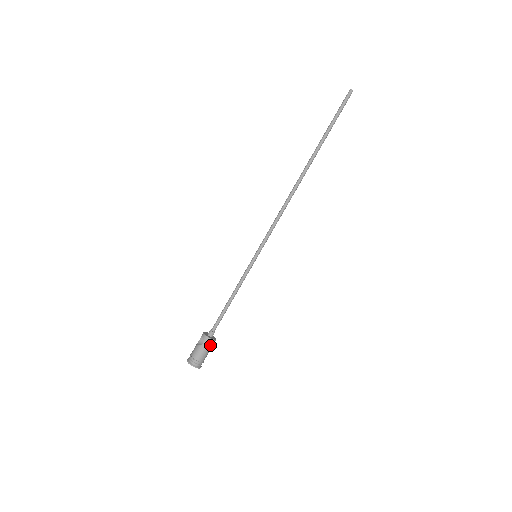
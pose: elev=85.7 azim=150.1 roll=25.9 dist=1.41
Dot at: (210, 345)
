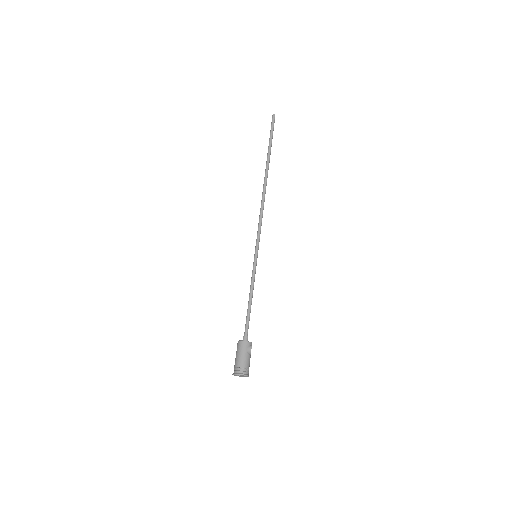
Dot at: (243, 347)
